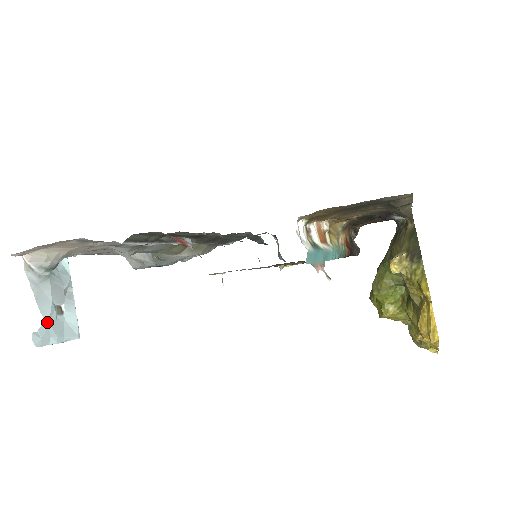
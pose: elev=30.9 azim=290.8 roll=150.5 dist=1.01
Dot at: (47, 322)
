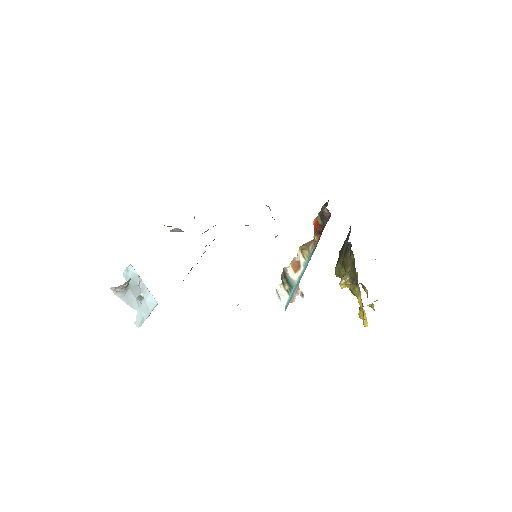
Dot at: (138, 310)
